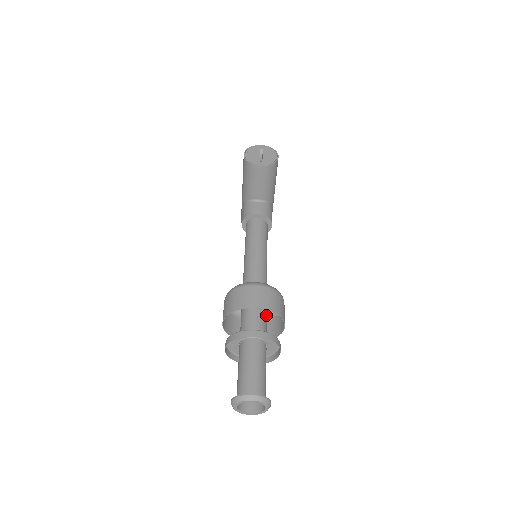
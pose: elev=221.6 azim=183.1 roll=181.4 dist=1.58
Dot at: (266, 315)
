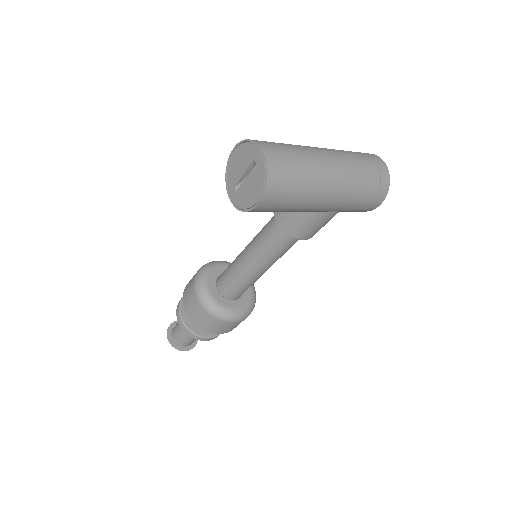
Dot at: occluded
